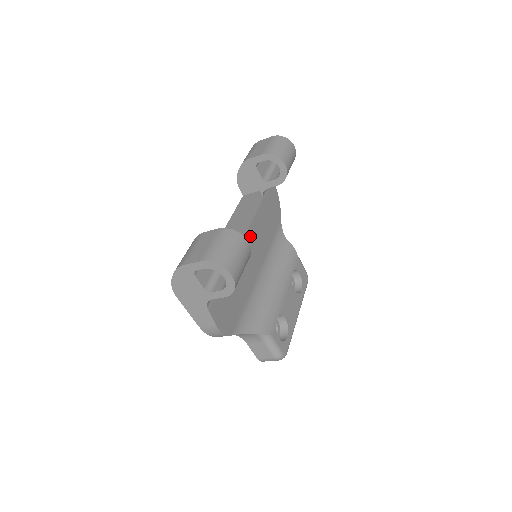
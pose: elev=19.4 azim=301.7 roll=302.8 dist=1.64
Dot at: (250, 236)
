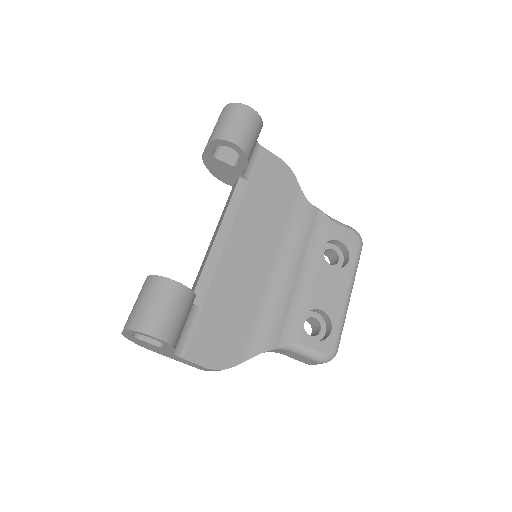
Dot at: (236, 239)
